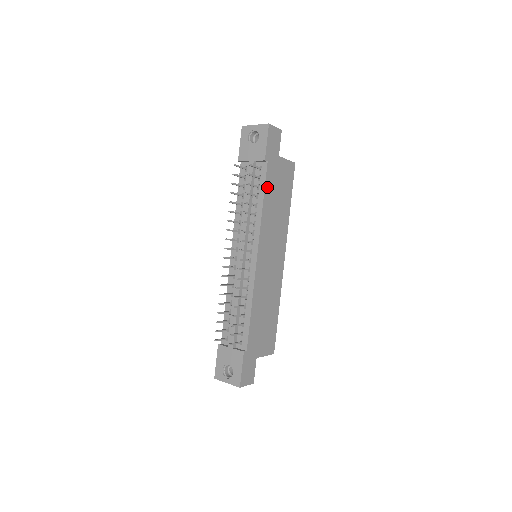
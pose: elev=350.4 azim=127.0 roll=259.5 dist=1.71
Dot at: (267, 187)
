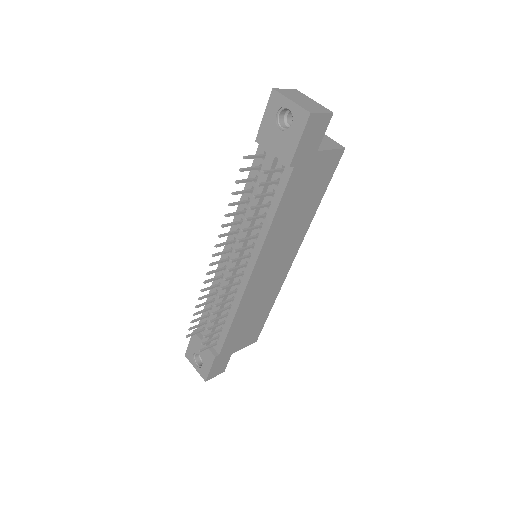
Dot at: (285, 197)
